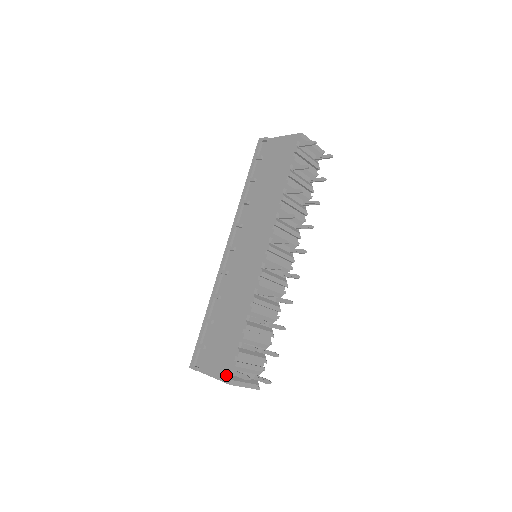
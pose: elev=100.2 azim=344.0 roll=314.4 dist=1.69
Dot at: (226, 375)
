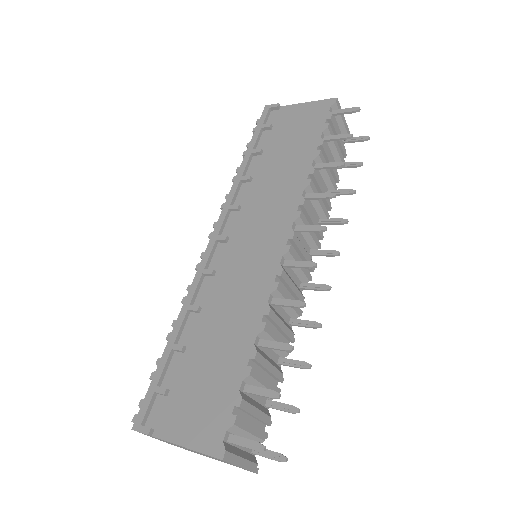
Dot at: (214, 441)
